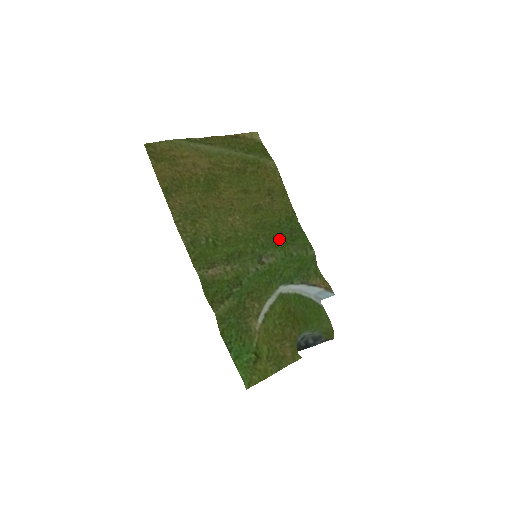
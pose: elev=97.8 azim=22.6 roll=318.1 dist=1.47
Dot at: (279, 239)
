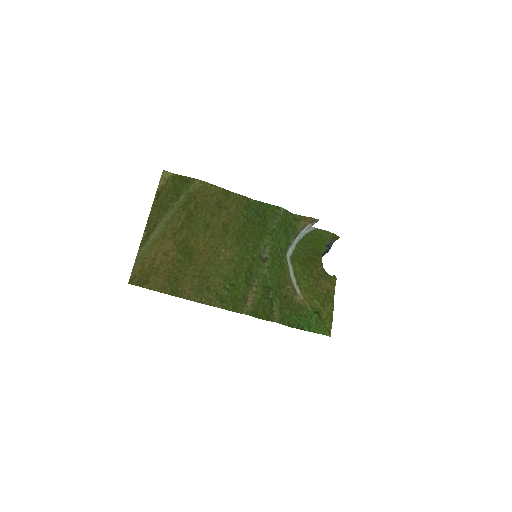
Dot at: (257, 230)
